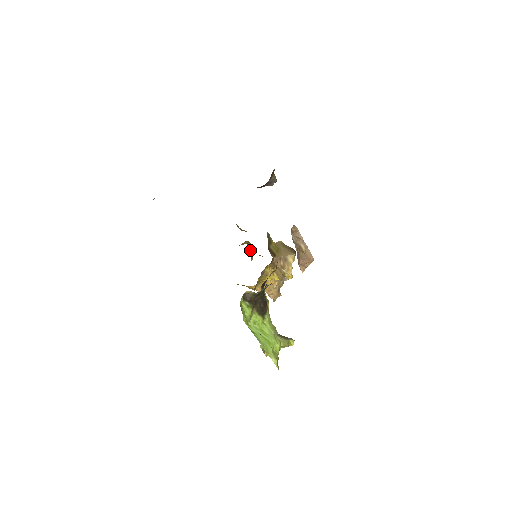
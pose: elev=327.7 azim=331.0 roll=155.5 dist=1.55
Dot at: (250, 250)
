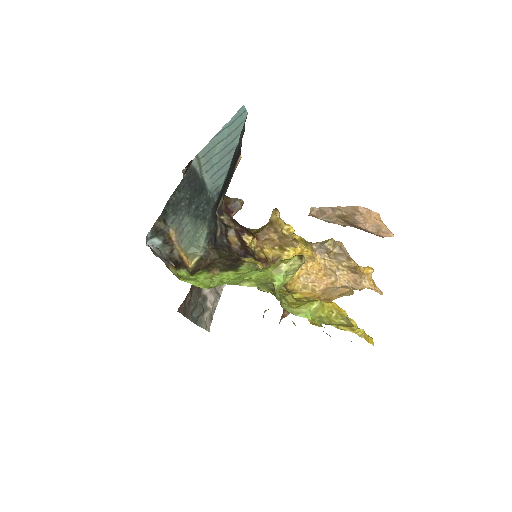
Dot at: occluded
